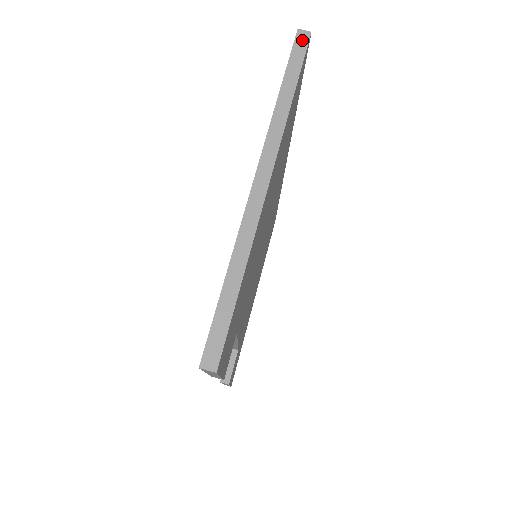
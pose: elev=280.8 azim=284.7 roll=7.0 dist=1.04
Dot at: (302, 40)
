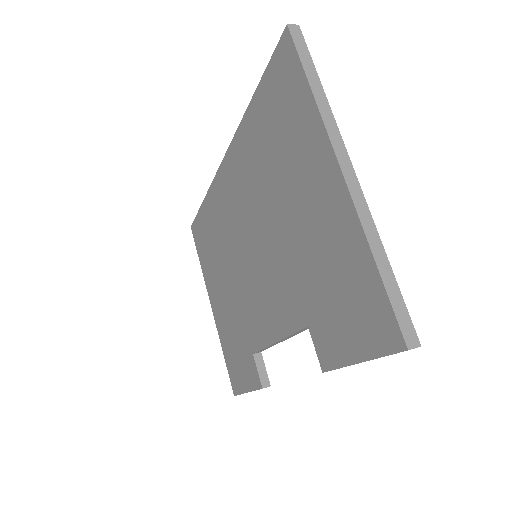
Dot at: (297, 34)
